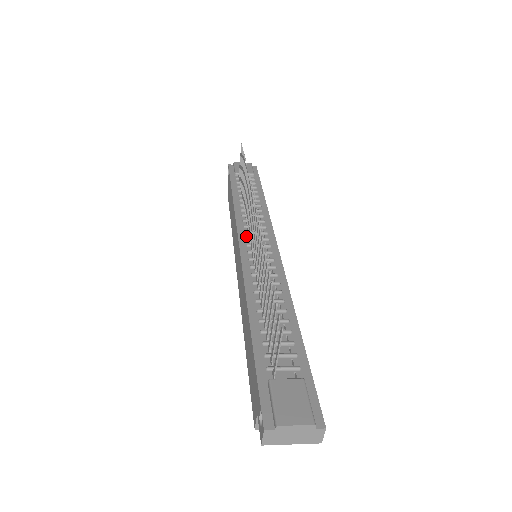
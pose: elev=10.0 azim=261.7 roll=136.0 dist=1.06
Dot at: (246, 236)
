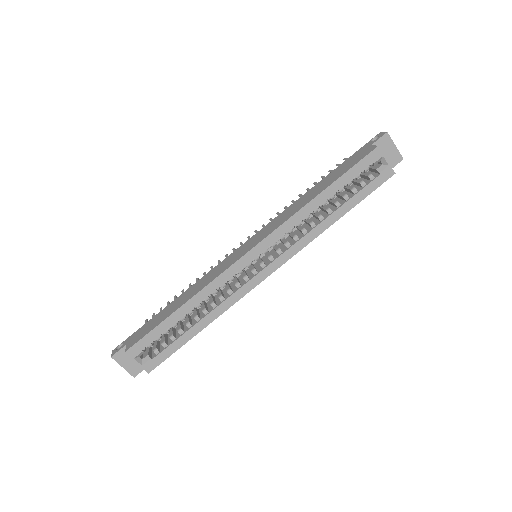
Dot at: occluded
